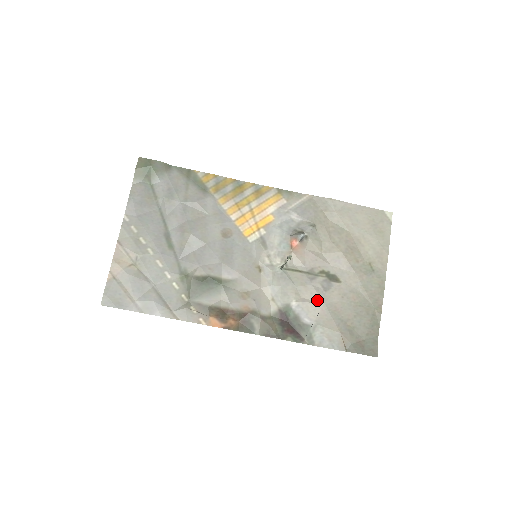
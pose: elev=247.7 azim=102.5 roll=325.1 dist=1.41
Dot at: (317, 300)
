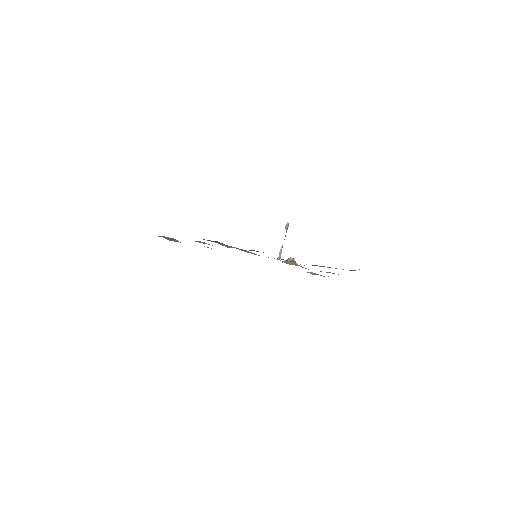
Dot at: occluded
